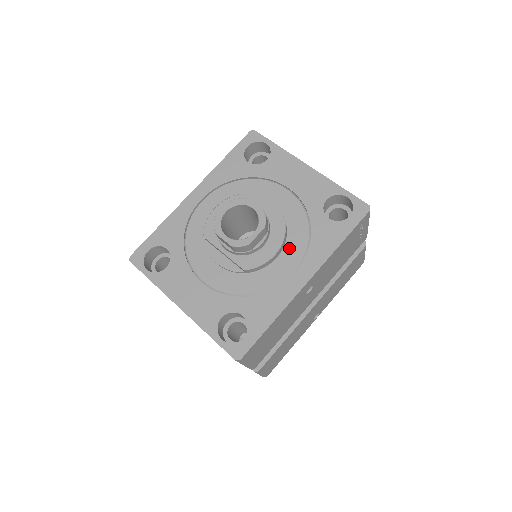
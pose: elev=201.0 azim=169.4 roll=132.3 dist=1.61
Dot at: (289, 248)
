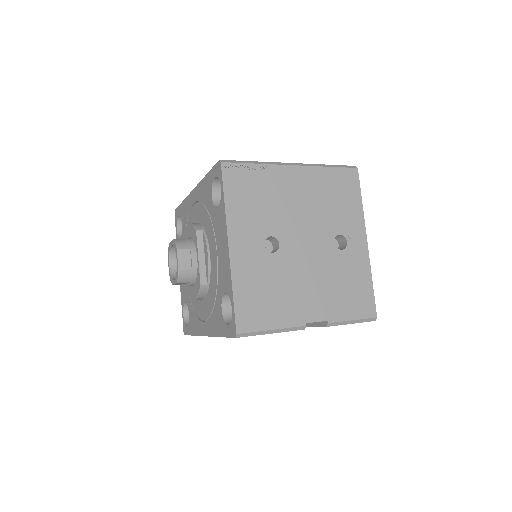
Dot at: (206, 301)
